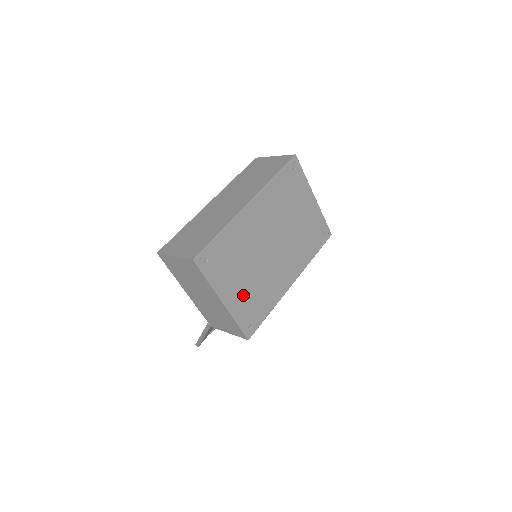
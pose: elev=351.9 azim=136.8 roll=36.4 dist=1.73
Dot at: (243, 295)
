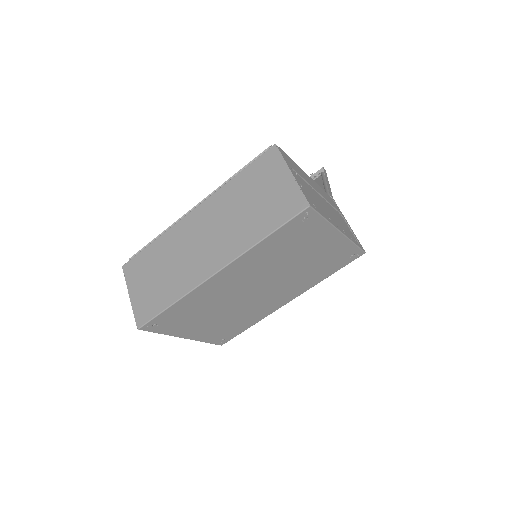
Dot at: (212, 328)
